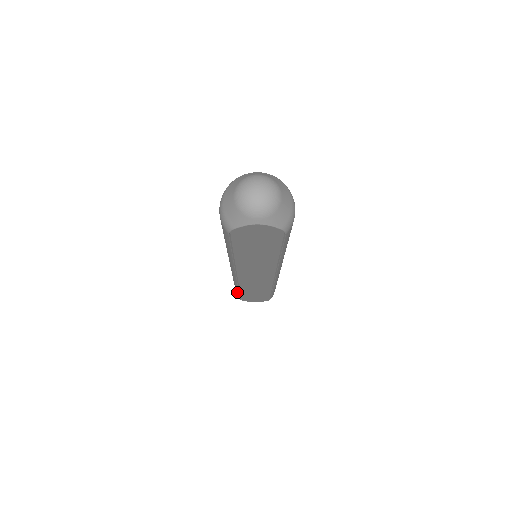
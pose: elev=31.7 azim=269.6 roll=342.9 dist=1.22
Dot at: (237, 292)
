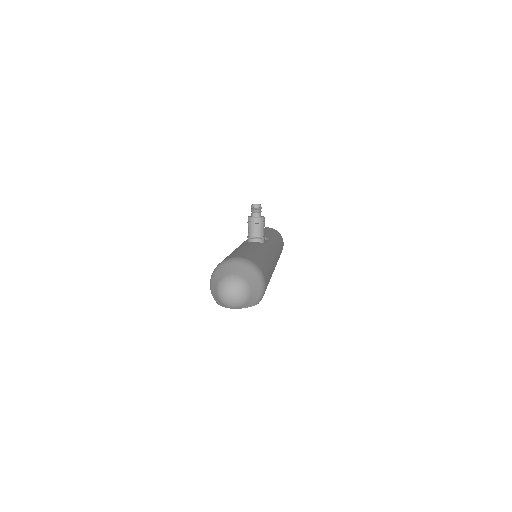
Dot at: occluded
